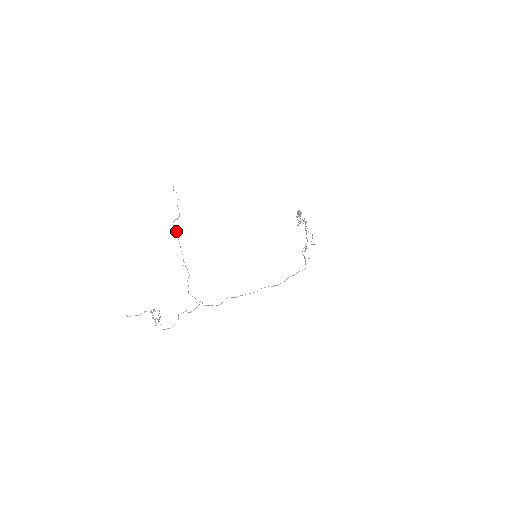
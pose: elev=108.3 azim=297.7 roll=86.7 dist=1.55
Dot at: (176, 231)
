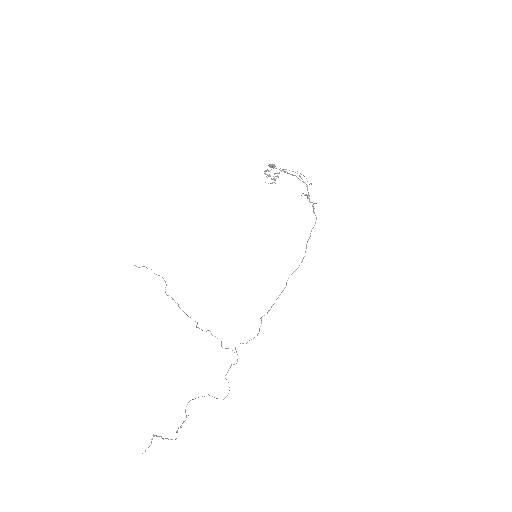
Dot at: (172, 298)
